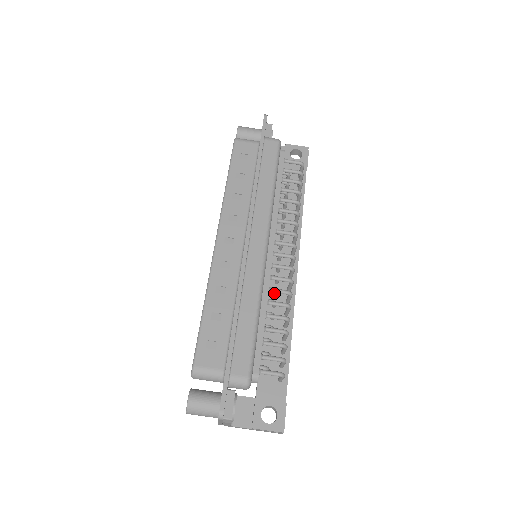
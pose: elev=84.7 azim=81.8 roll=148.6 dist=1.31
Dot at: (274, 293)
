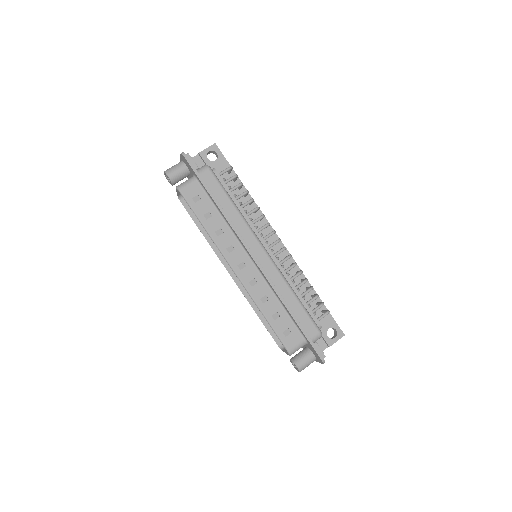
Dot at: occluded
